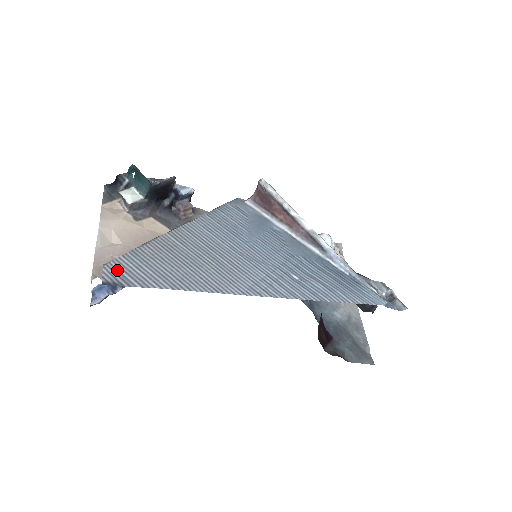
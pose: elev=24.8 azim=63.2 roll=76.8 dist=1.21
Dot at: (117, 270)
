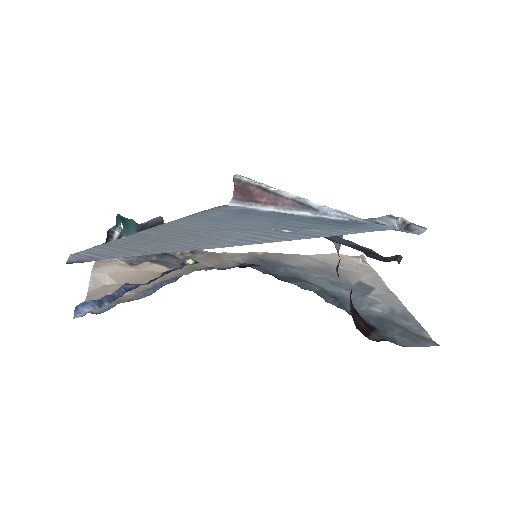
Dot at: (85, 255)
